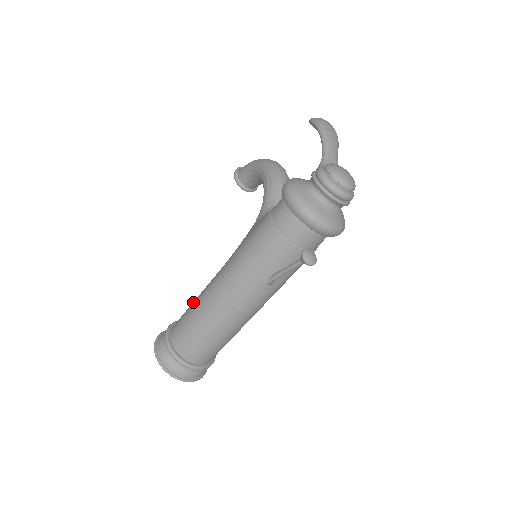
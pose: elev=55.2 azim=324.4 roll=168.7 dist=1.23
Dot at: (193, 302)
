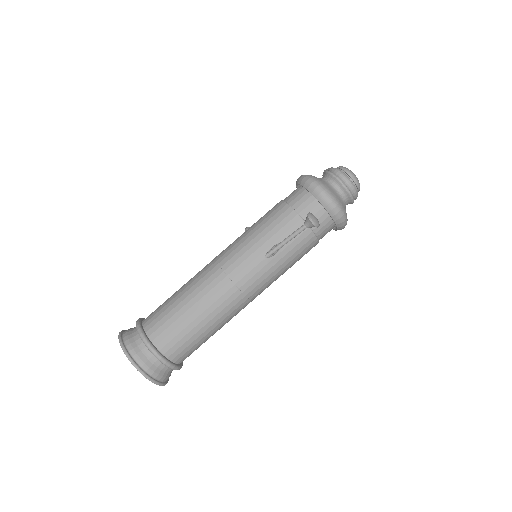
Dot at: occluded
